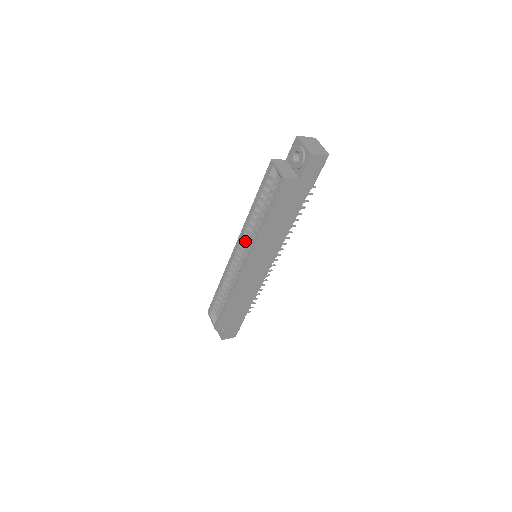
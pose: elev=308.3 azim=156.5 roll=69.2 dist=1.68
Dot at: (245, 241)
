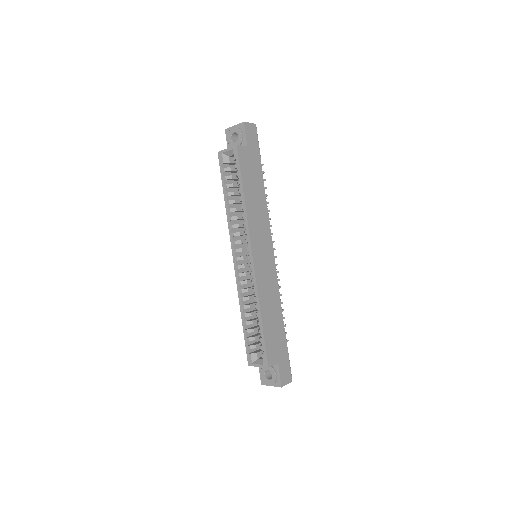
Dot at: (238, 241)
